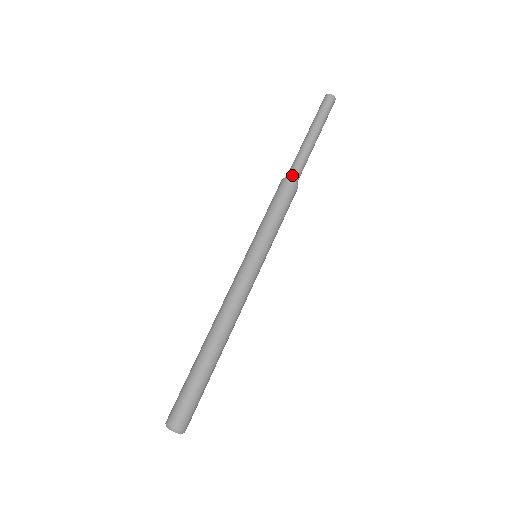
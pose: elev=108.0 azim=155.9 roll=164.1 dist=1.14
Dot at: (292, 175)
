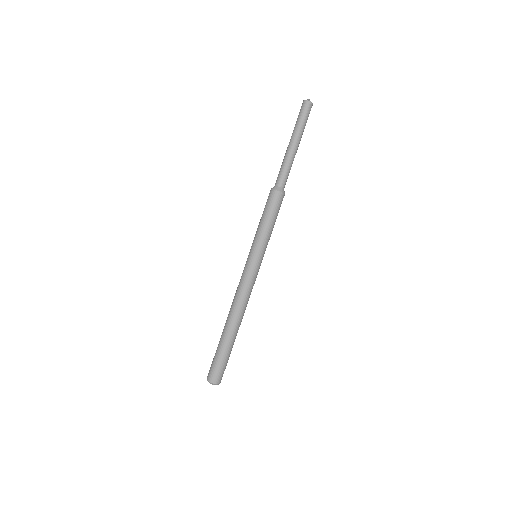
Dot at: (283, 187)
